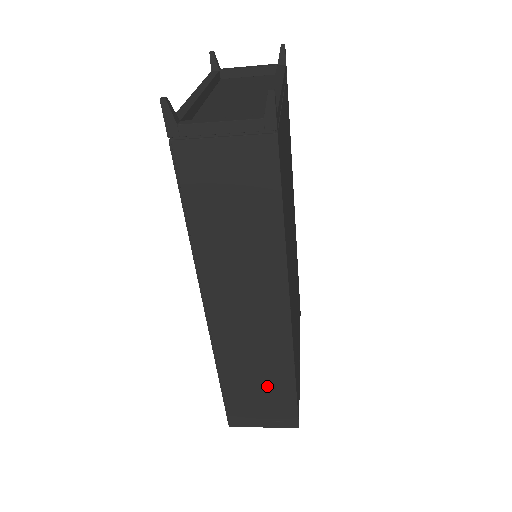
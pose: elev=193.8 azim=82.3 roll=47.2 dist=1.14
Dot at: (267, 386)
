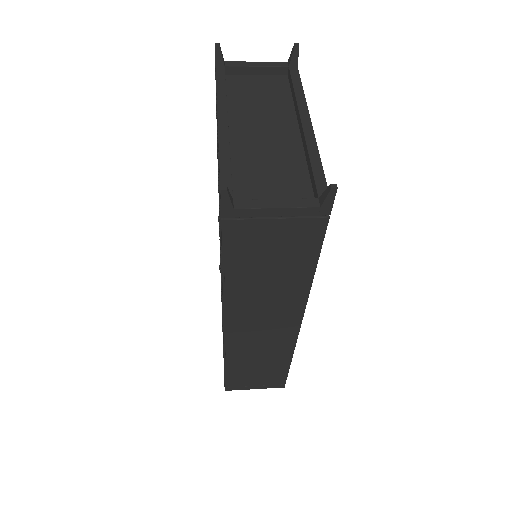
Dot at: (266, 367)
